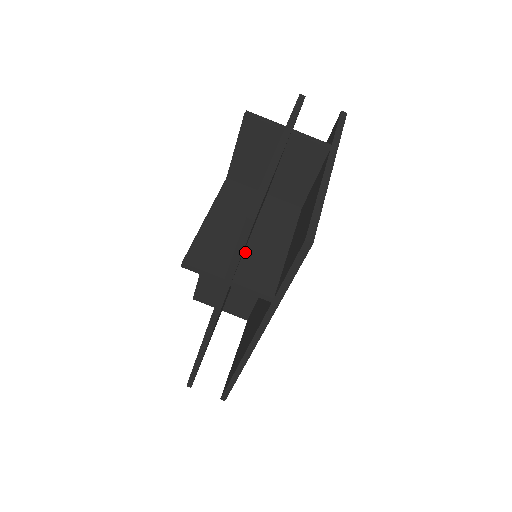
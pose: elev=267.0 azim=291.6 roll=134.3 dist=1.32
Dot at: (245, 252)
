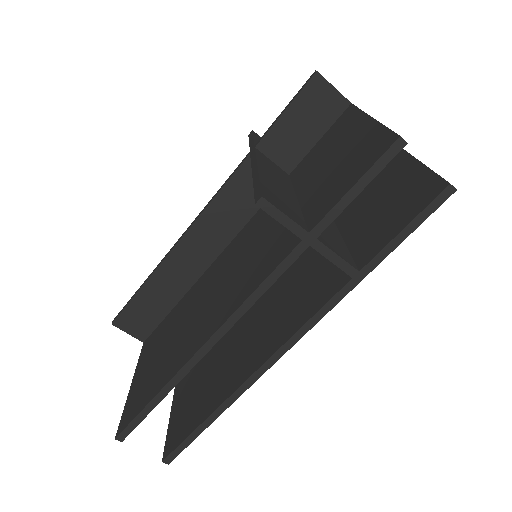
Dot at: occluded
